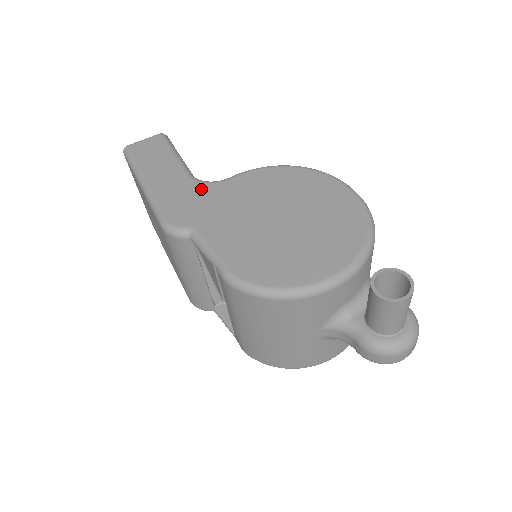
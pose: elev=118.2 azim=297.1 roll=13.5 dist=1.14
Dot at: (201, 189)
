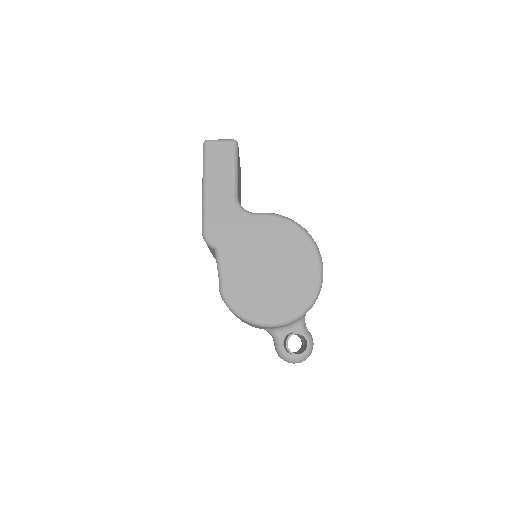
Dot at: (236, 215)
